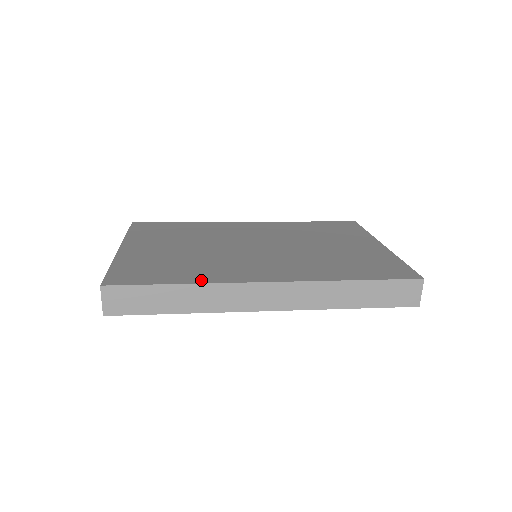
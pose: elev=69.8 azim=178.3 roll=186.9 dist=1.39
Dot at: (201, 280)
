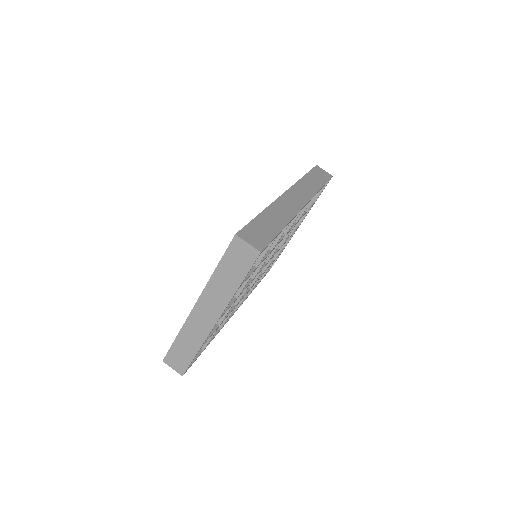
Dot at: occluded
